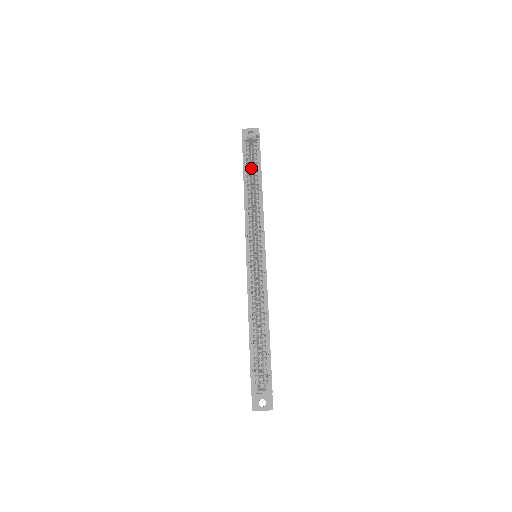
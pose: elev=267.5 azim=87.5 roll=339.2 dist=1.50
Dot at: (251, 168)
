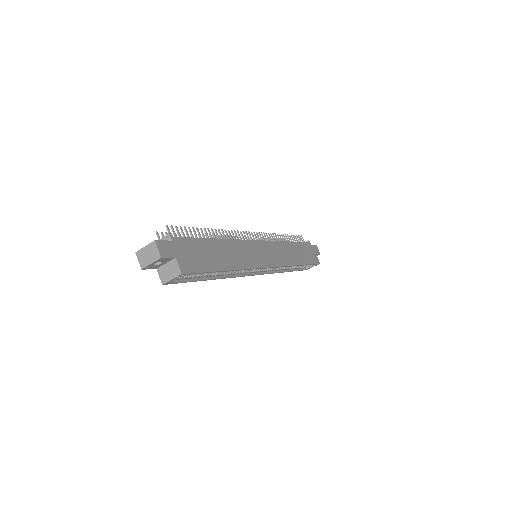
Dot at: occluded
